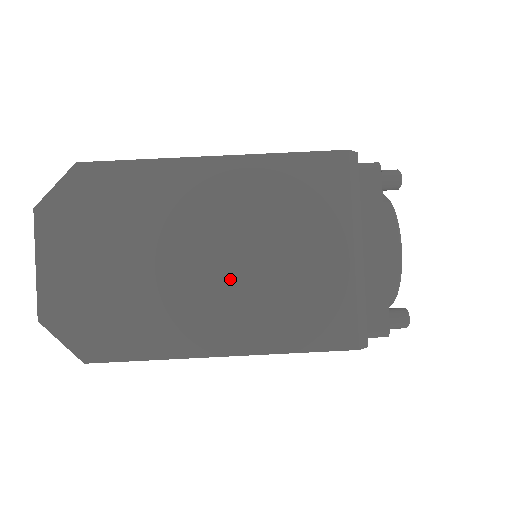
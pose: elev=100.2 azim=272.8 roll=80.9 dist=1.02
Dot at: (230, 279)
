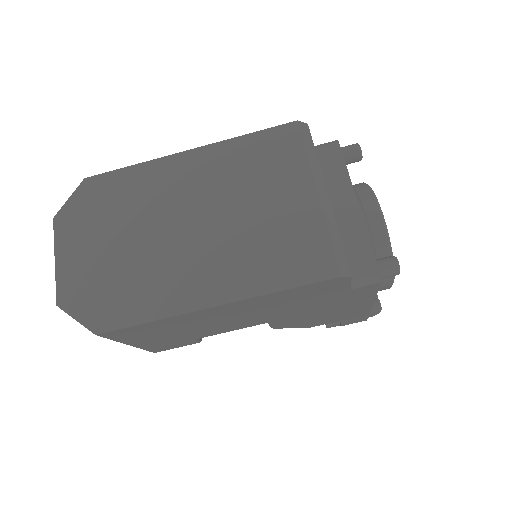
Dot at: (214, 239)
